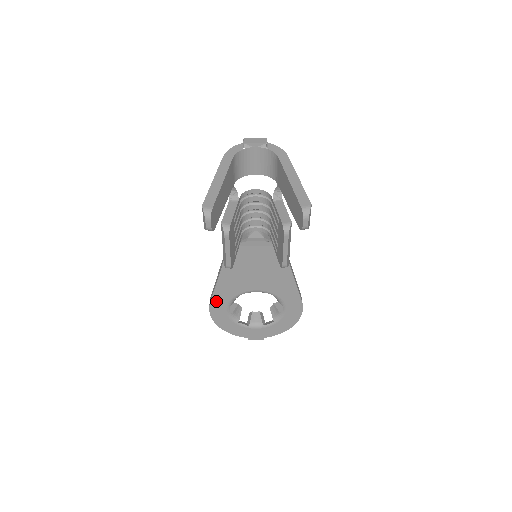
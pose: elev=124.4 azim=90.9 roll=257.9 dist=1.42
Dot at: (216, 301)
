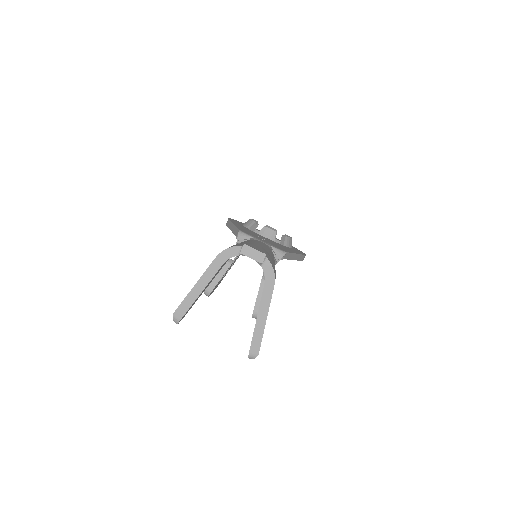
Dot at: occluded
